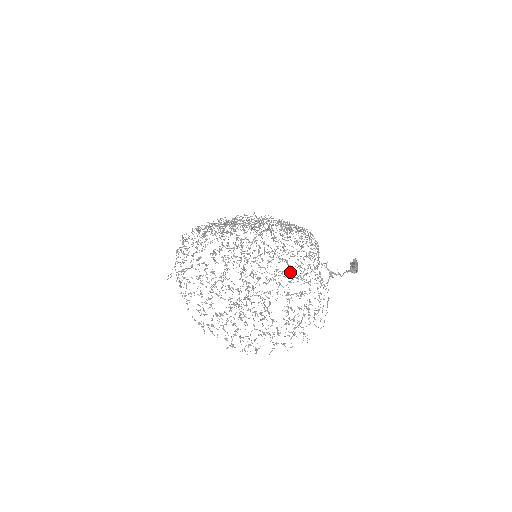
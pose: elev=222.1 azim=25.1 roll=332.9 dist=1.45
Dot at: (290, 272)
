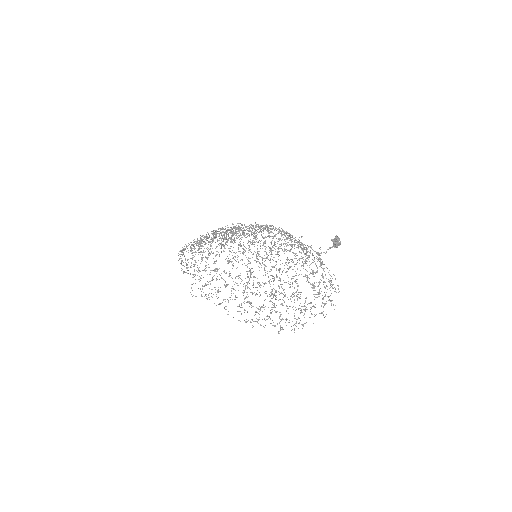
Dot at: occluded
